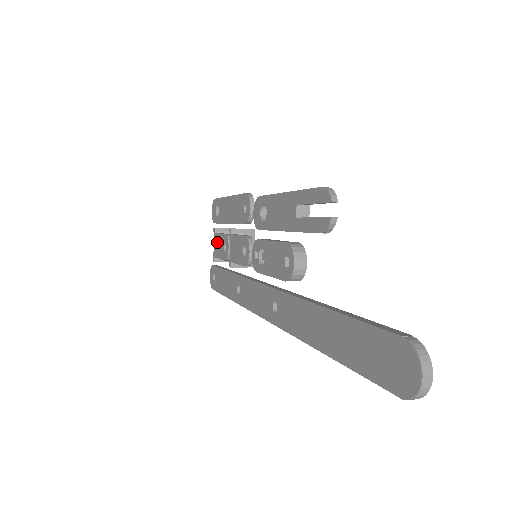
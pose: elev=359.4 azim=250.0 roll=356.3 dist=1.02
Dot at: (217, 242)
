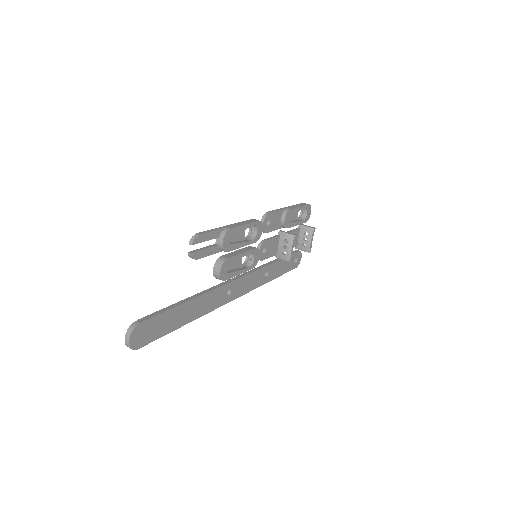
Dot at: occluded
